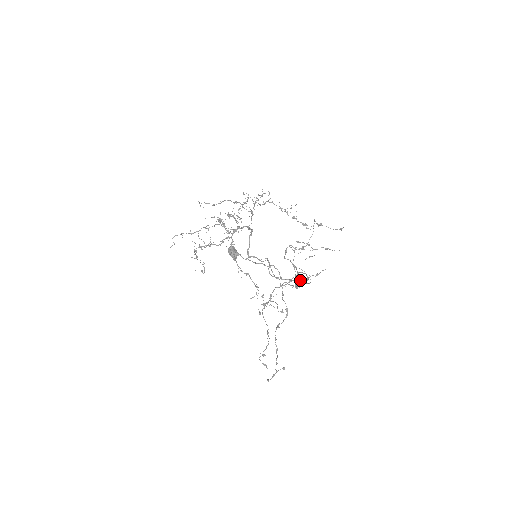
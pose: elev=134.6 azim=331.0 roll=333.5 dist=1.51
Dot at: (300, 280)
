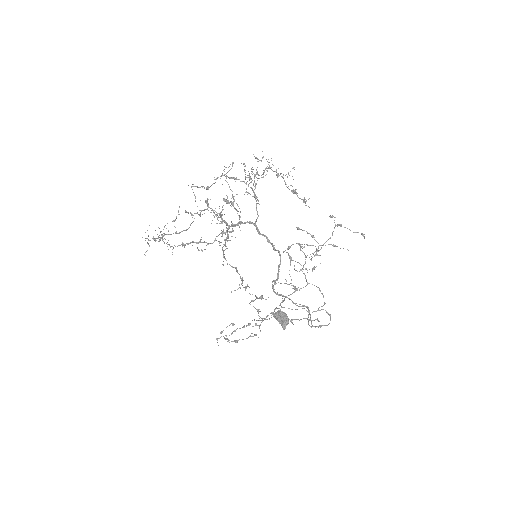
Dot at: (323, 309)
